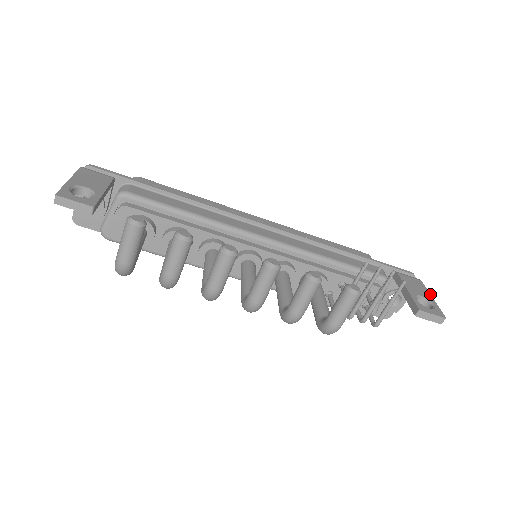
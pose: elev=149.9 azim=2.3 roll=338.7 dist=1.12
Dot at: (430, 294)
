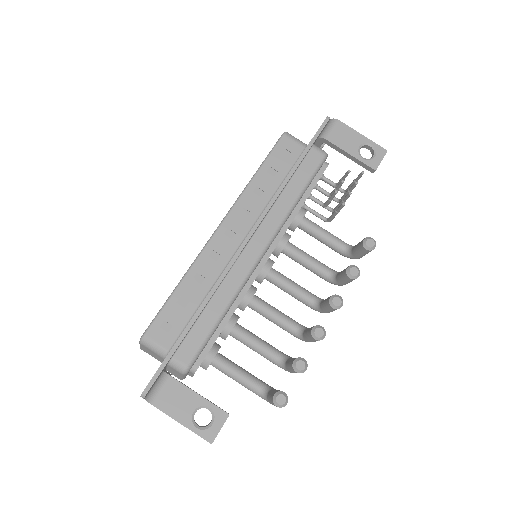
Dot at: (358, 132)
